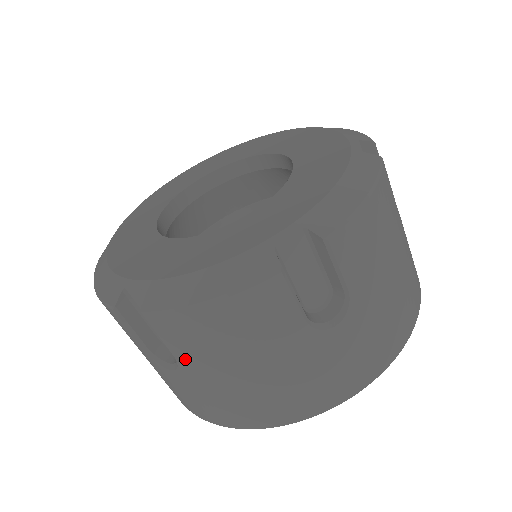
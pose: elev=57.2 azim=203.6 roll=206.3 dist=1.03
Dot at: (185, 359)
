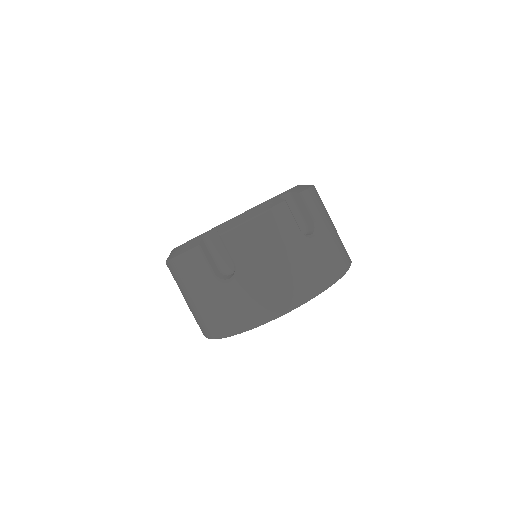
Dot at: (242, 263)
